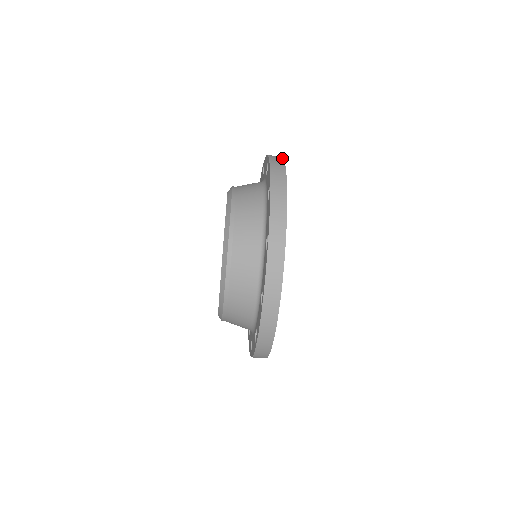
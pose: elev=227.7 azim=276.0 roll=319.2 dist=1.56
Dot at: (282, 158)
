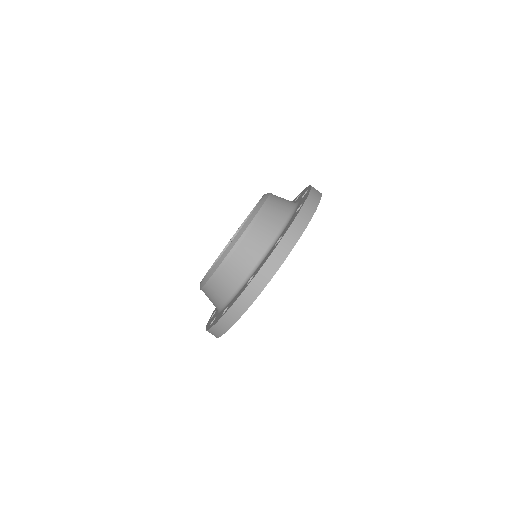
Dot at: (315, 209)
